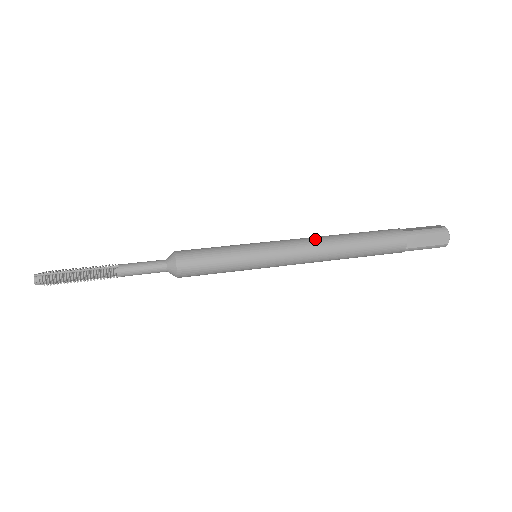
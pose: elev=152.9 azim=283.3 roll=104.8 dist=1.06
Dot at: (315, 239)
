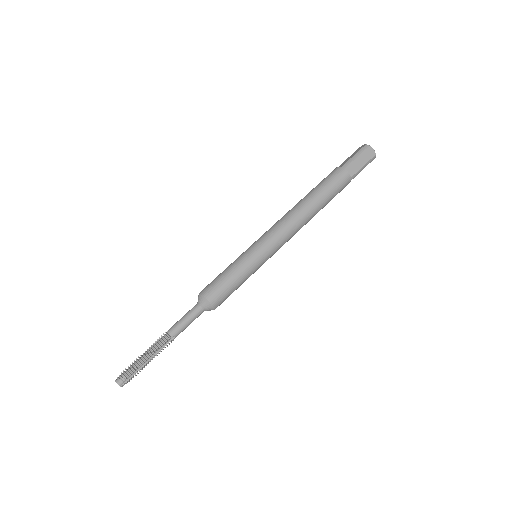
Dot at: (298, 226)
